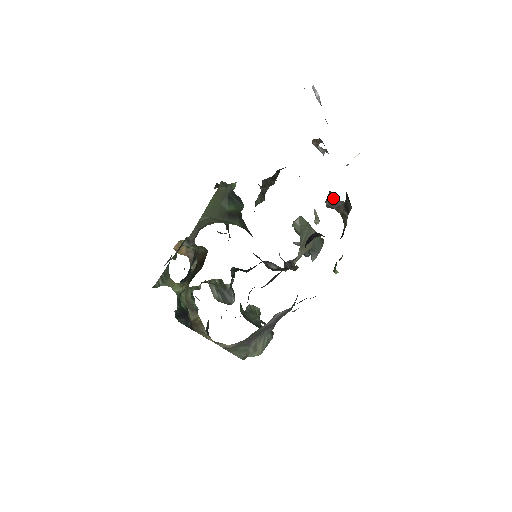
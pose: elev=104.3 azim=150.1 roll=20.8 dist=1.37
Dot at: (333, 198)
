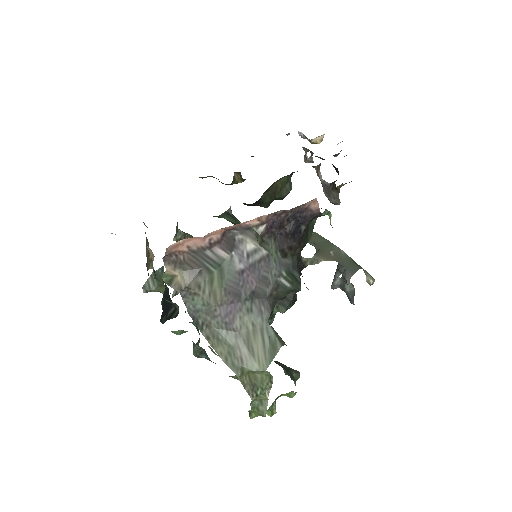
Dot at: (326, 182)
